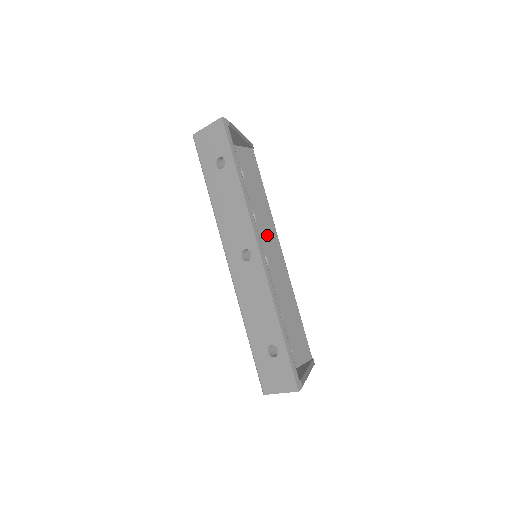
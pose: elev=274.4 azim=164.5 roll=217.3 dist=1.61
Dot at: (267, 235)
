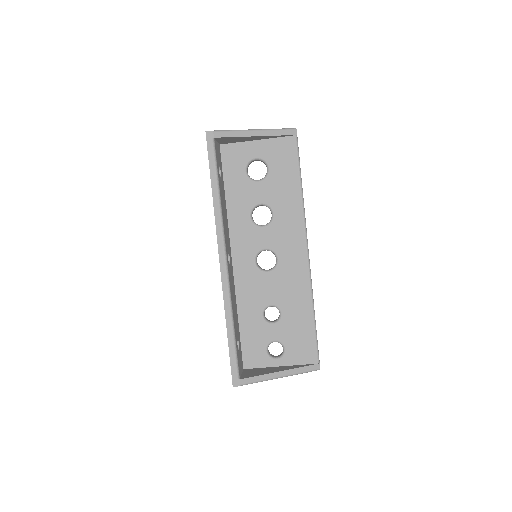
Dot at: (287, 233)
